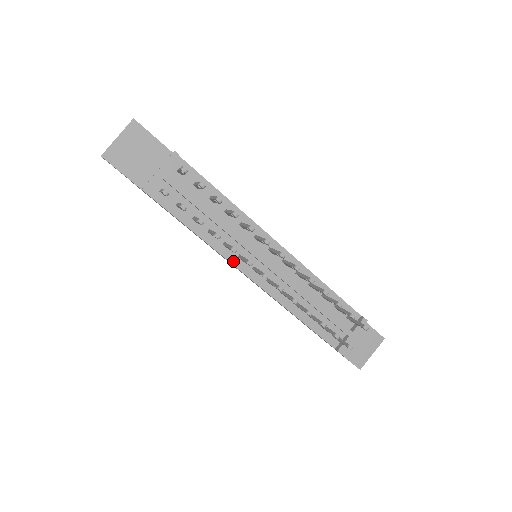
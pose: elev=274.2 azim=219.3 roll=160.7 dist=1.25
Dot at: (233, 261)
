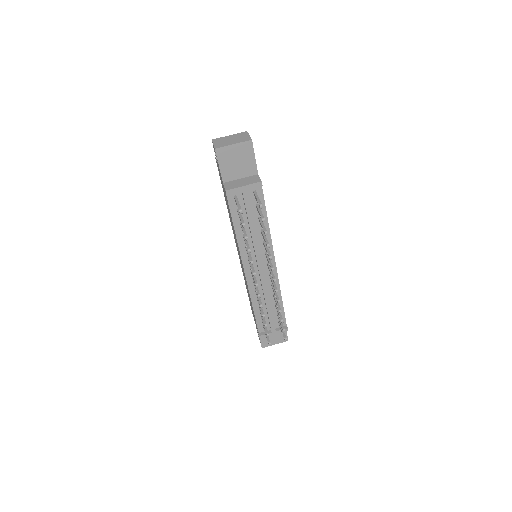
Dot at: (243, 258)
